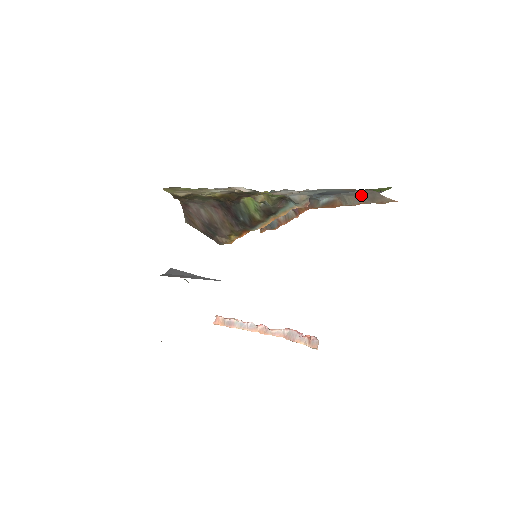
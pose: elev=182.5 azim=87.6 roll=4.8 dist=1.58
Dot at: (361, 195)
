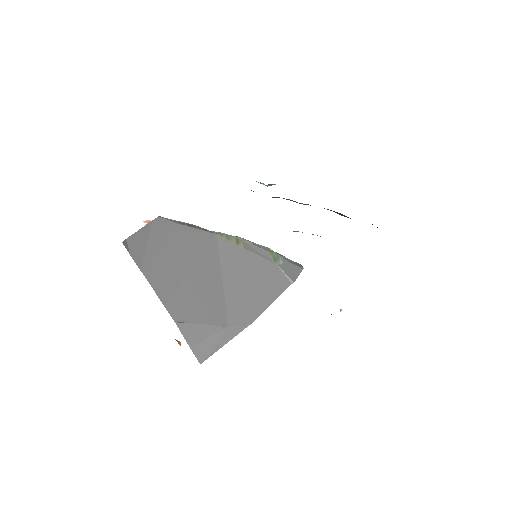
Dot at: occluded
